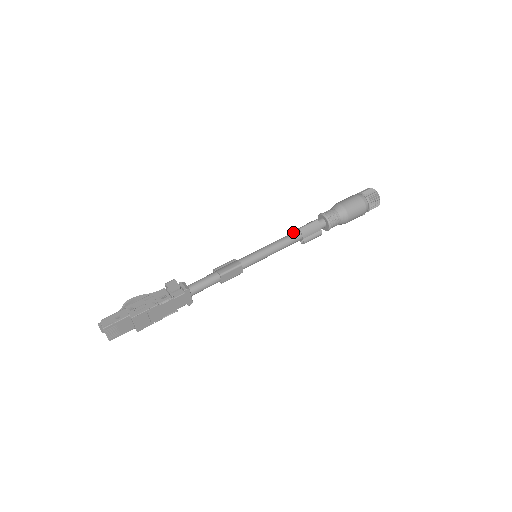
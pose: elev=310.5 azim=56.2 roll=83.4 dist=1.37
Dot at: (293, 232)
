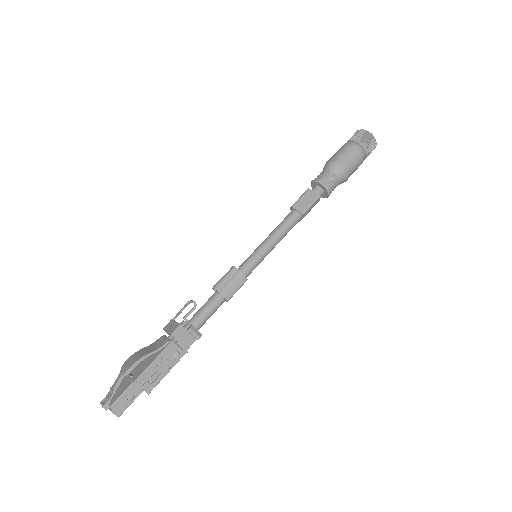
Dot at: (294, 216)
